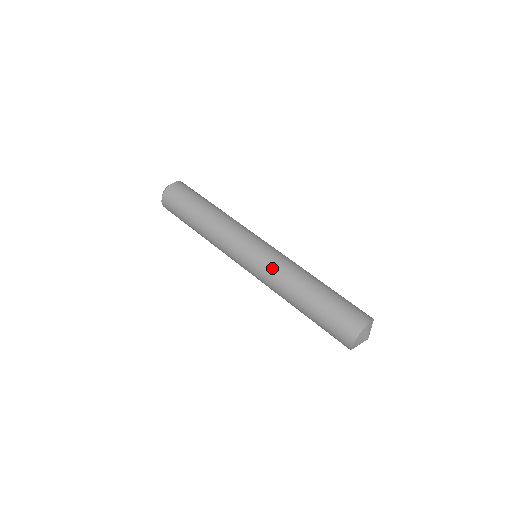
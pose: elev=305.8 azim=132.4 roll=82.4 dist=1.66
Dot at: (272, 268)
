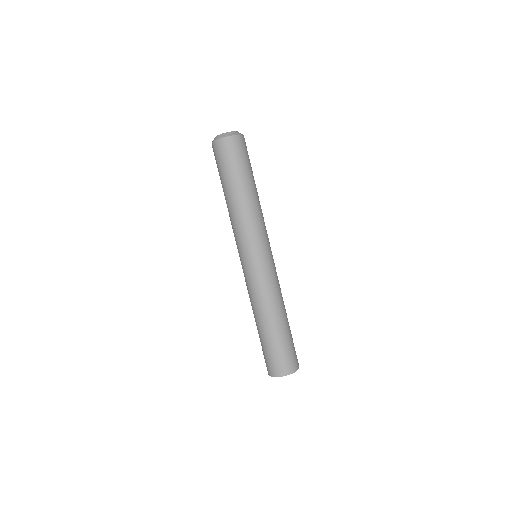
Dot at: (259, 285)
